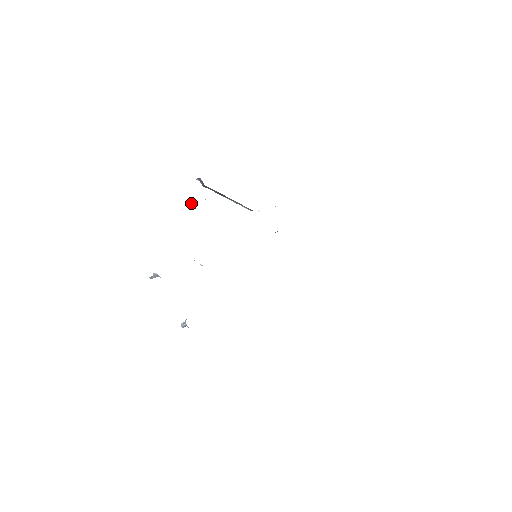
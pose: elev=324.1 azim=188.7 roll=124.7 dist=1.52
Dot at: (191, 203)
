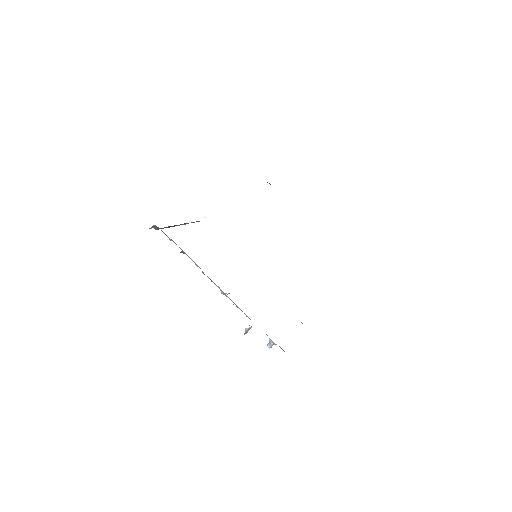
Dot at: occluded
